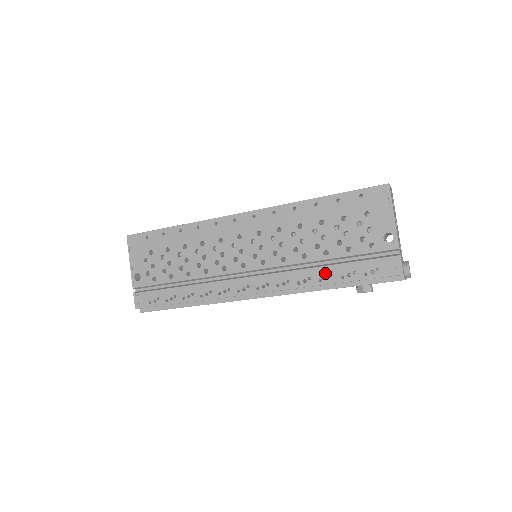
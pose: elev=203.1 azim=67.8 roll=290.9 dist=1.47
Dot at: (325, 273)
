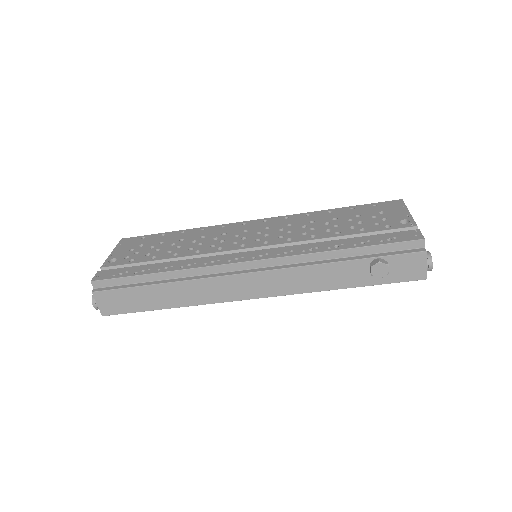
Dot at: (335, 243)
